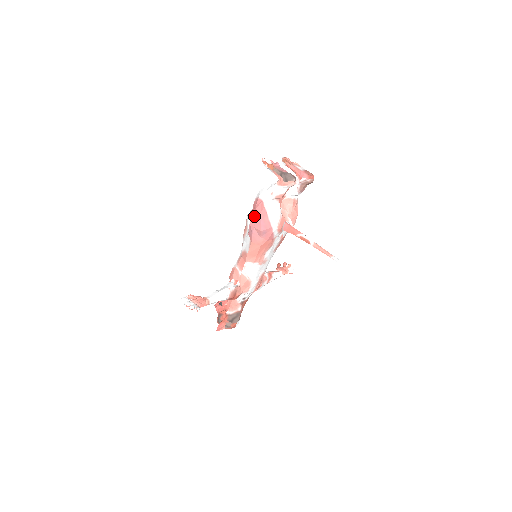
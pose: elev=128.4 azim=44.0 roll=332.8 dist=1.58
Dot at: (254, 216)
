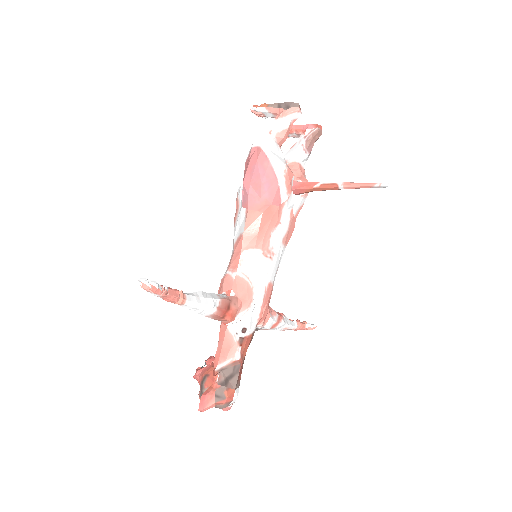
Dot at: (248, 170)
